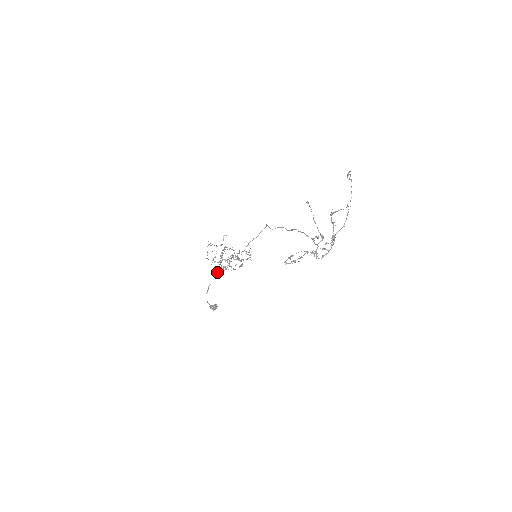
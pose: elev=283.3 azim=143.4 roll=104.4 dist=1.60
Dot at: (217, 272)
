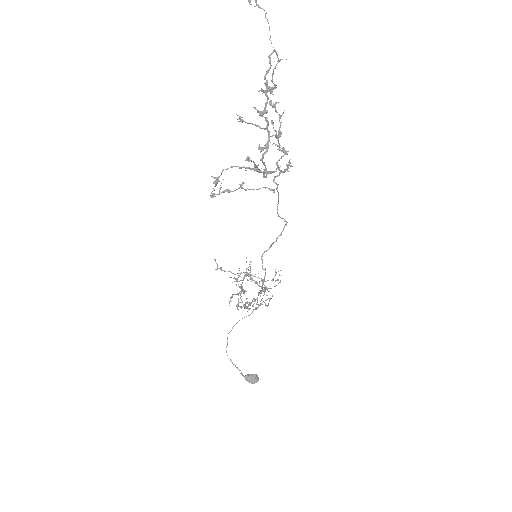
Dot at: occluded
